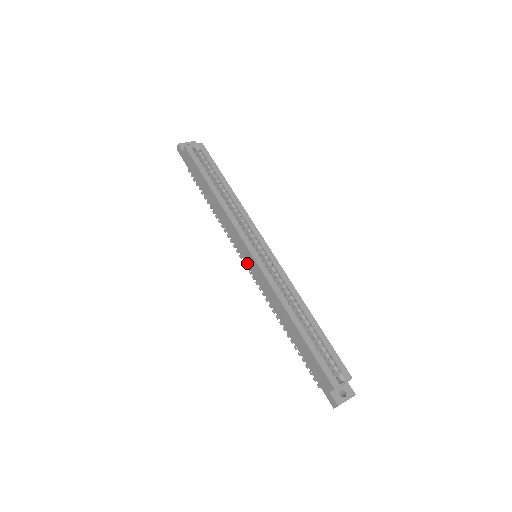
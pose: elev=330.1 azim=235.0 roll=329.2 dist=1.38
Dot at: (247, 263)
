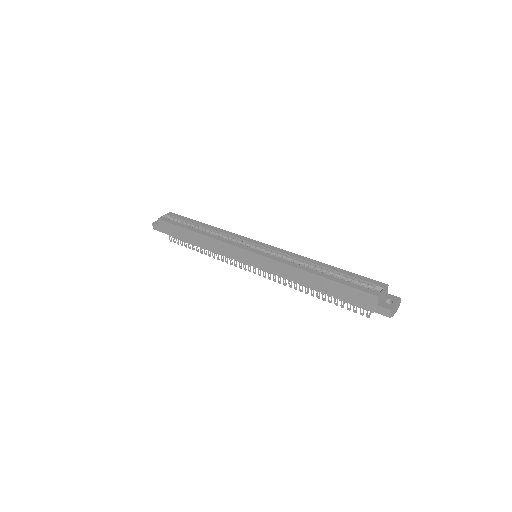
Dot at: (252, 264)
